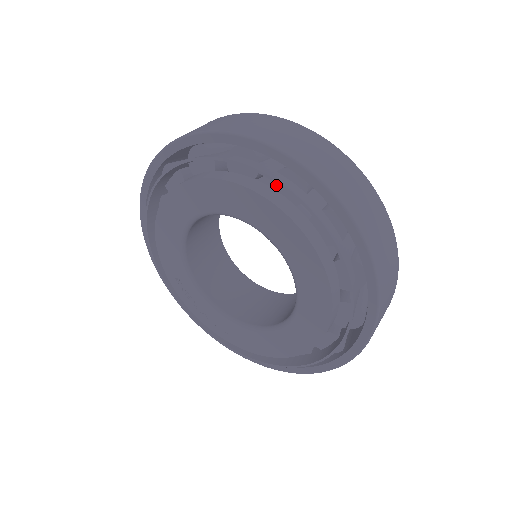
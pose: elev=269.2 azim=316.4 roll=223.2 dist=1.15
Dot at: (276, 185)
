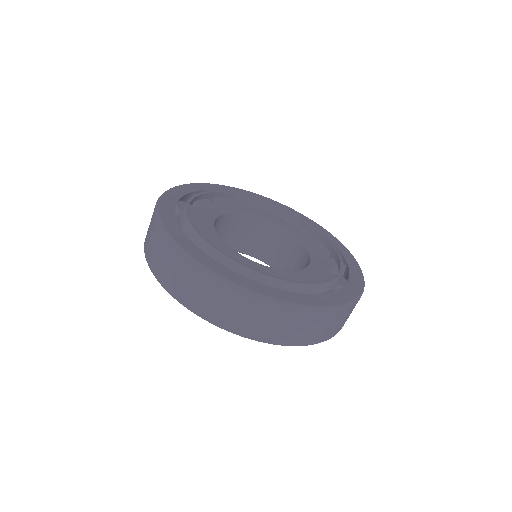
Dot at: occluded
